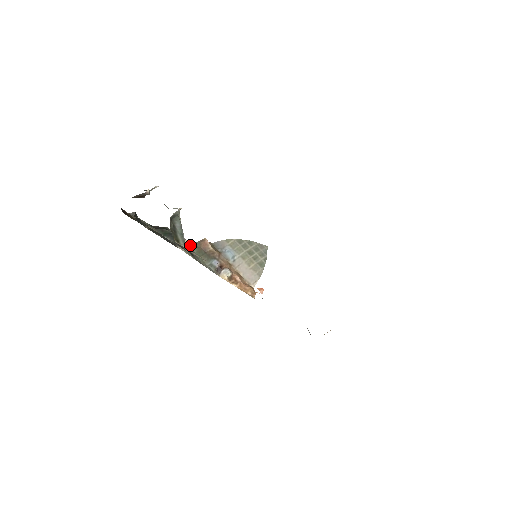
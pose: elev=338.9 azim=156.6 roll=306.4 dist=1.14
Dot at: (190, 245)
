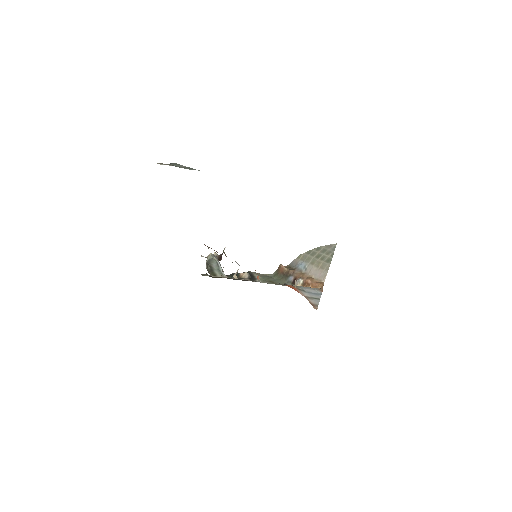
Dot at: (248, 275)
